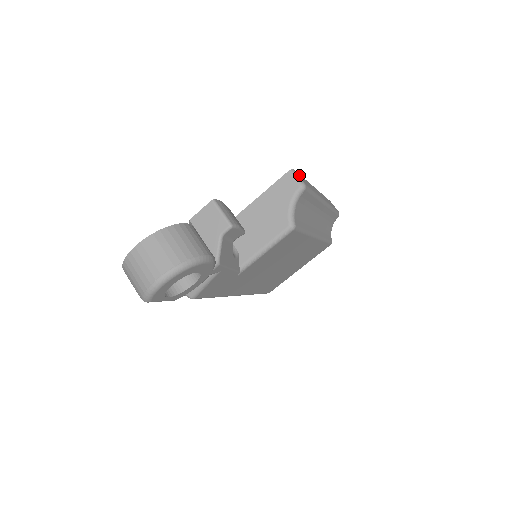
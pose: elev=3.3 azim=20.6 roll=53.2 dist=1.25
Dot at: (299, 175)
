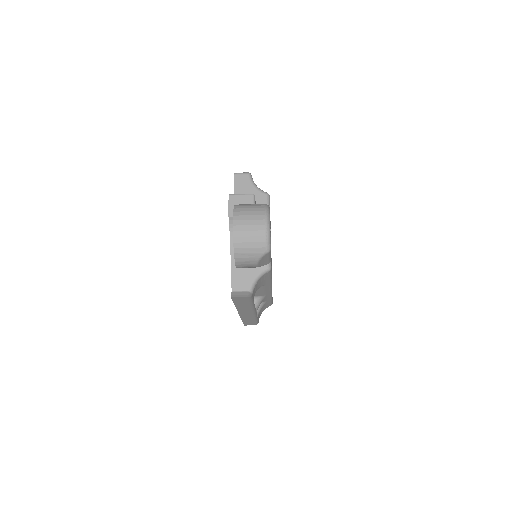
Dot at: occluded
